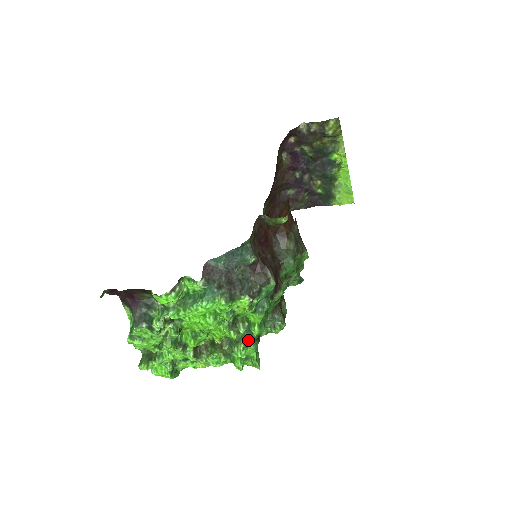
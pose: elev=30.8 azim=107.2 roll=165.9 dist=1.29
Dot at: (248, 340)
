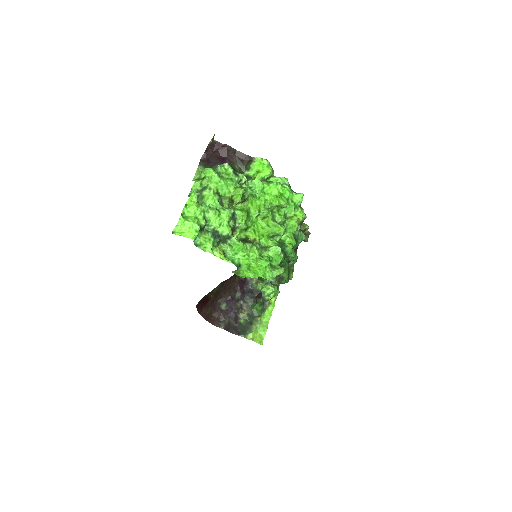
Dot at: occluded
